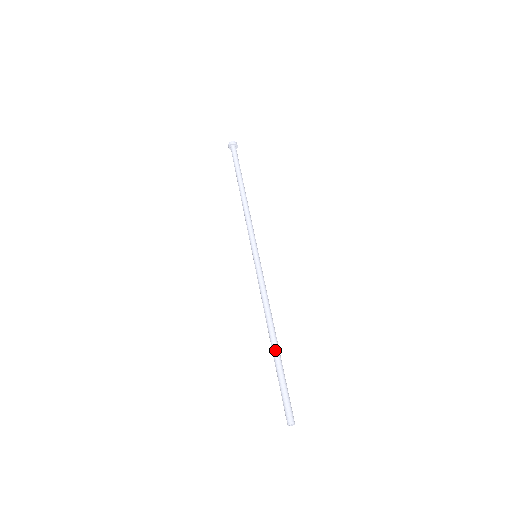
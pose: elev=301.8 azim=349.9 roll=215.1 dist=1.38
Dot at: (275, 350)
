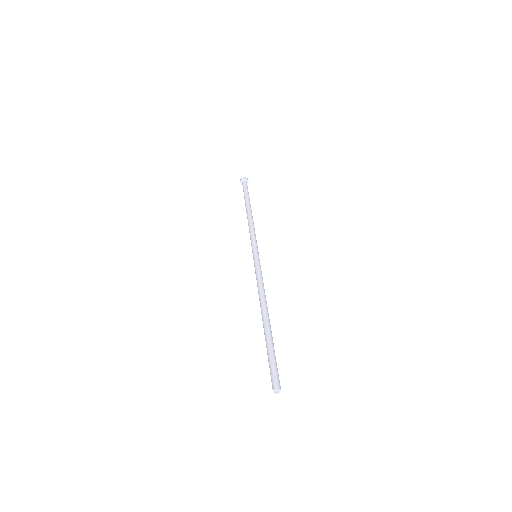
Dot at: (264, 327)
